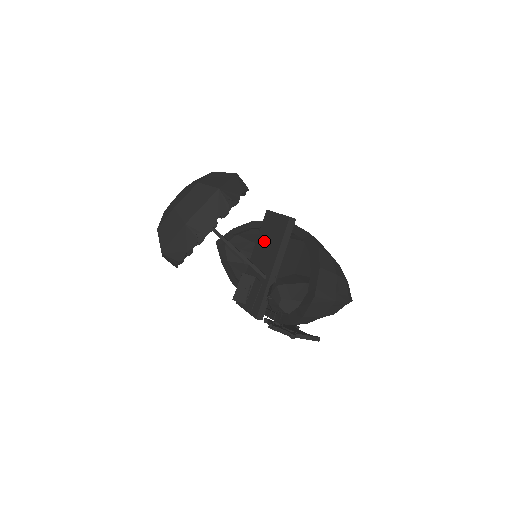
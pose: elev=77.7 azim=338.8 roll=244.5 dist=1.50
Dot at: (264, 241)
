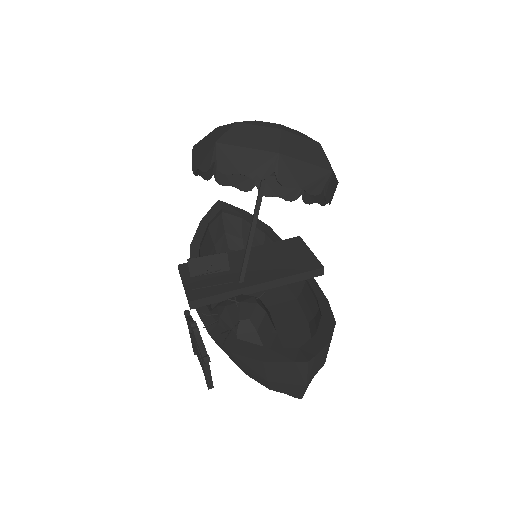
Dot at: (271, 254)
